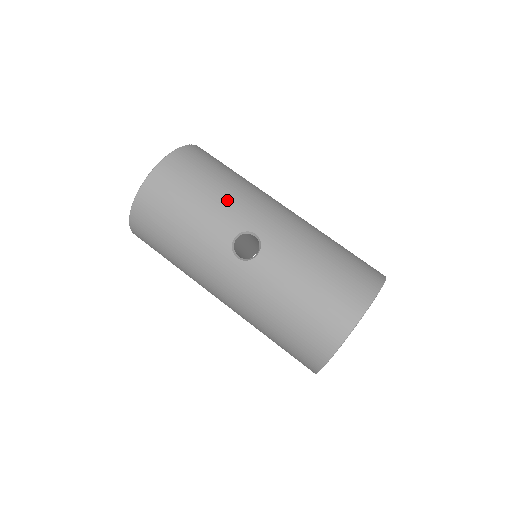
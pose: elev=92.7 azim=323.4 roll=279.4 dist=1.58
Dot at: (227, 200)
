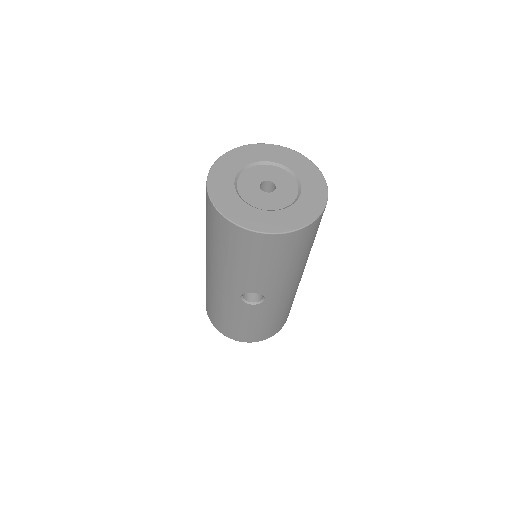
Dot at: (280, 277)
